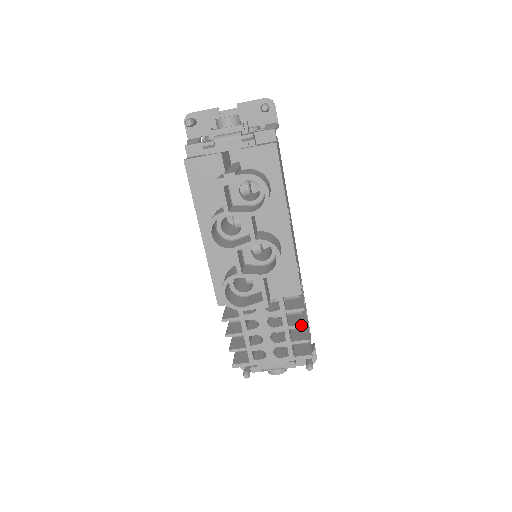
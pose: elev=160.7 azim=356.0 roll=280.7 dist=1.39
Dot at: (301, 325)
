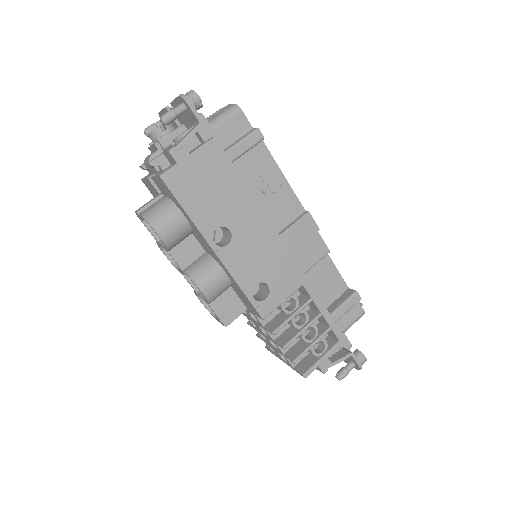
Dot at: (280, 346)
